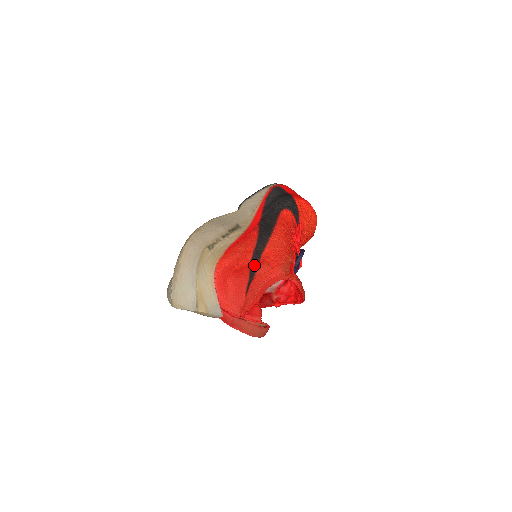
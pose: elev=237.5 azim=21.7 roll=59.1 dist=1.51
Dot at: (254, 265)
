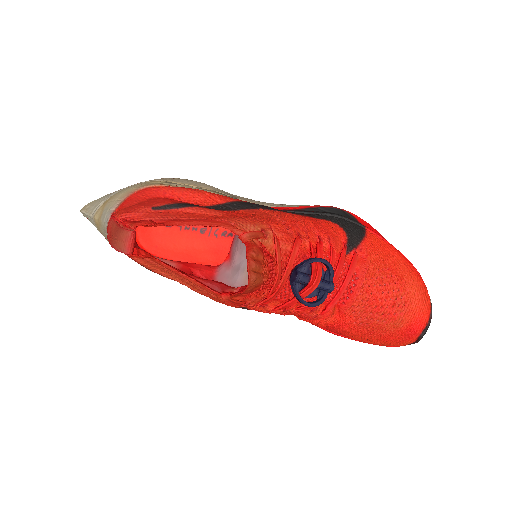
Dot at: (201, 206)
